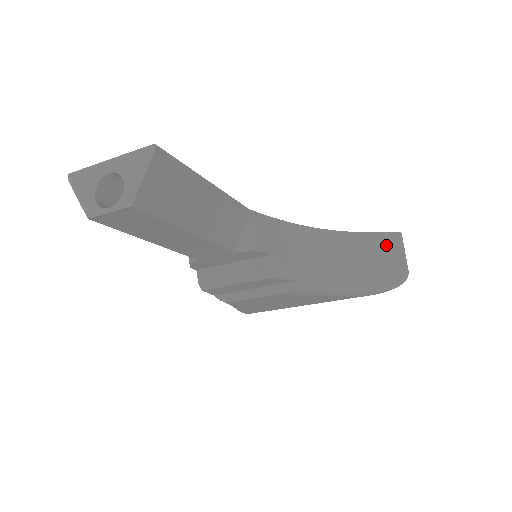
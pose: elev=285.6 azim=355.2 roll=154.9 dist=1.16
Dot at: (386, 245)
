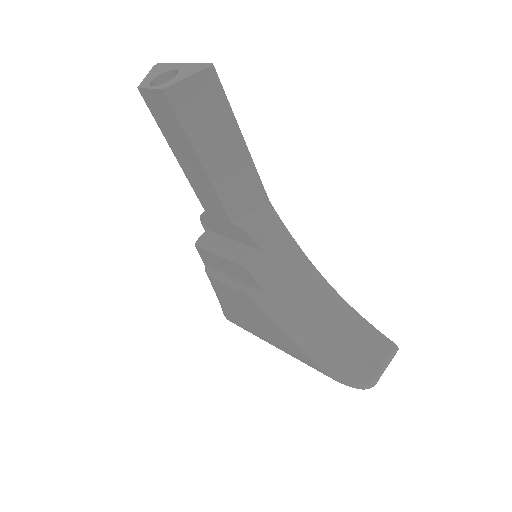
Dot at: (374, 344)
